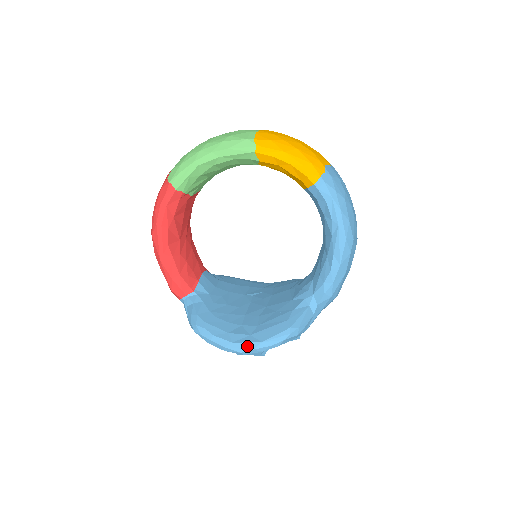
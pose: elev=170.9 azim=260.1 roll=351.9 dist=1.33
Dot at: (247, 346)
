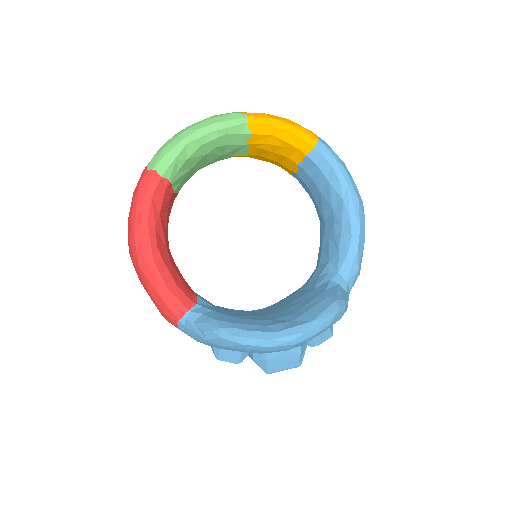
Dot at: (297, 330)
